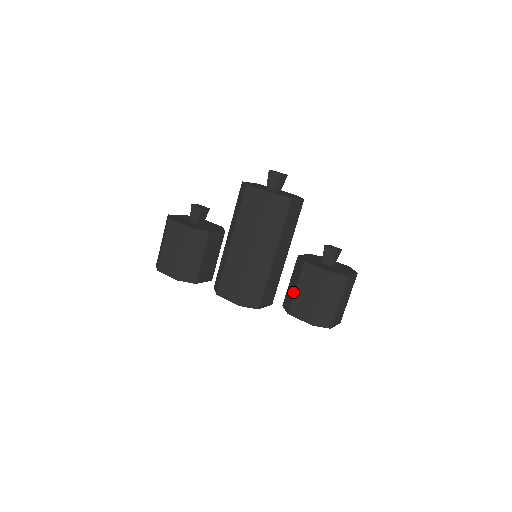
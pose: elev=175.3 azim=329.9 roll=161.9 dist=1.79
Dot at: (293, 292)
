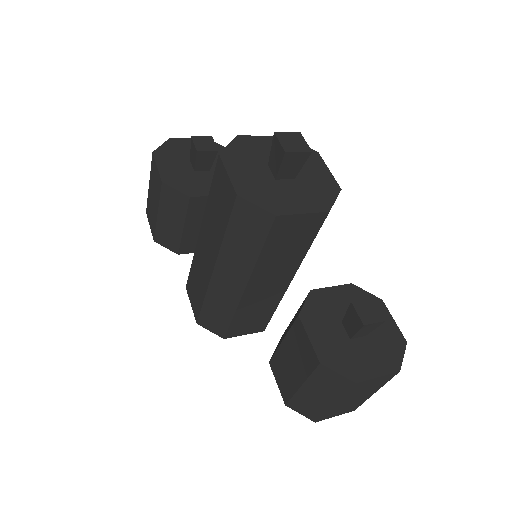
Dot at: (281, 341)
